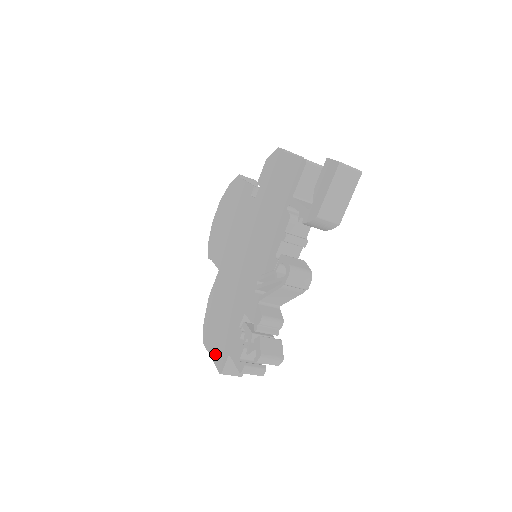
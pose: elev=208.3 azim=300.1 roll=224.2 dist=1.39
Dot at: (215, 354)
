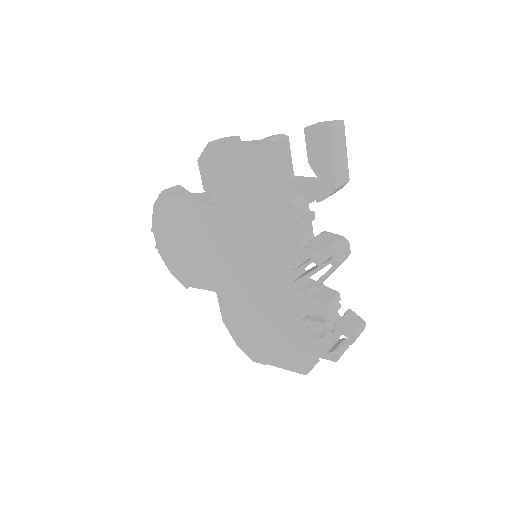
Dot at: (283, 363)
